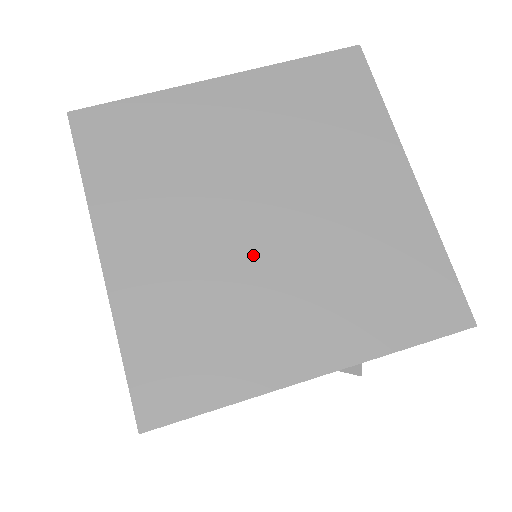
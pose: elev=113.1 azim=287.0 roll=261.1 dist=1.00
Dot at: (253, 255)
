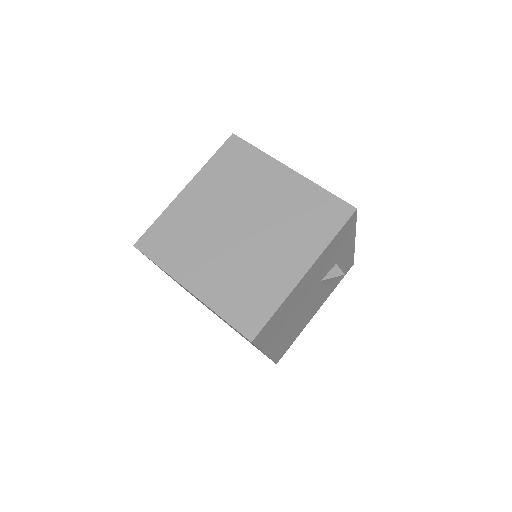
Dot at: (248, 246)
